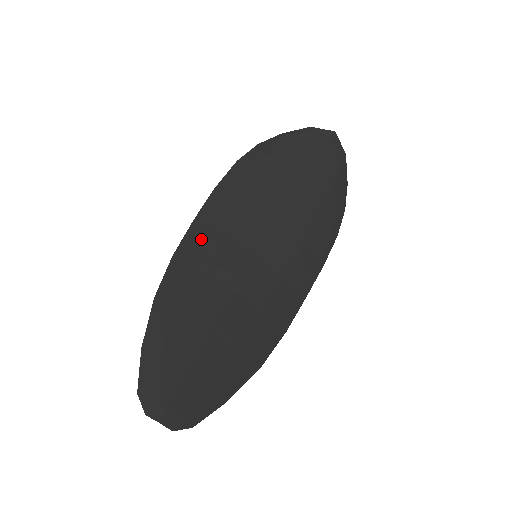
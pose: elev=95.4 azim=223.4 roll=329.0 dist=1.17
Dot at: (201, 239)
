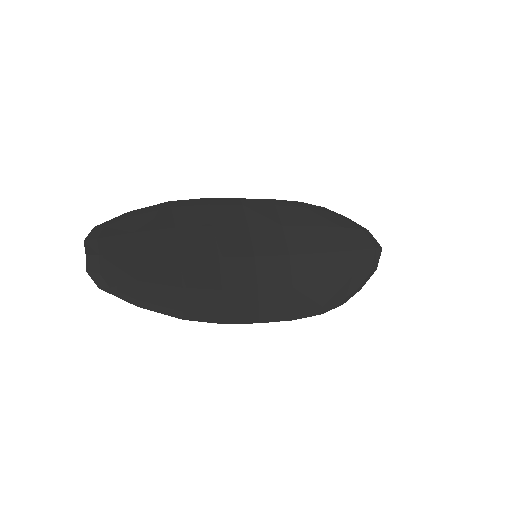
Dot at: (233, 210)
